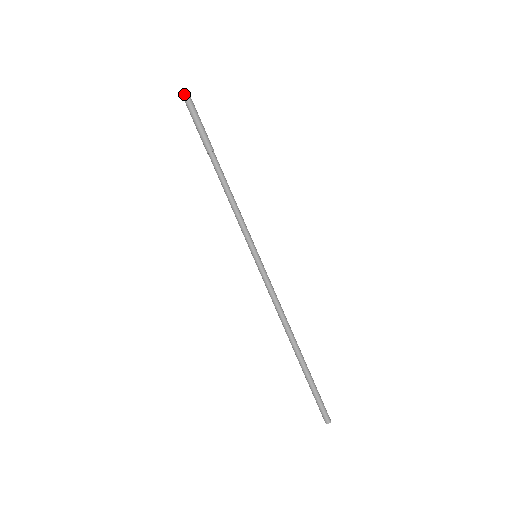
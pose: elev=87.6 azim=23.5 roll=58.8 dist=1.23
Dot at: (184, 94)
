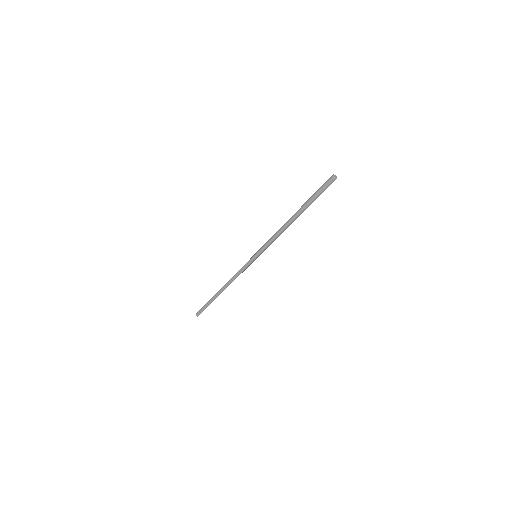
Dot at: occluded
